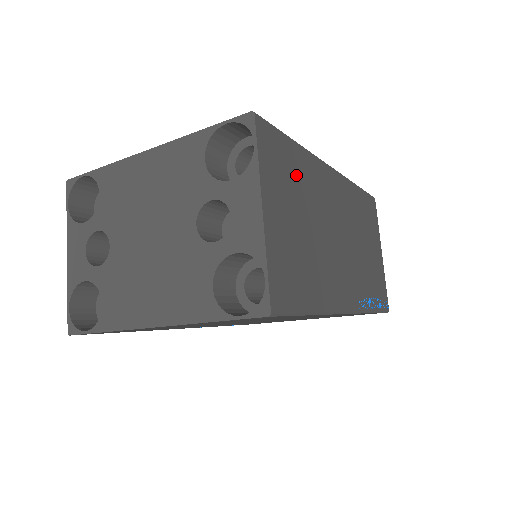
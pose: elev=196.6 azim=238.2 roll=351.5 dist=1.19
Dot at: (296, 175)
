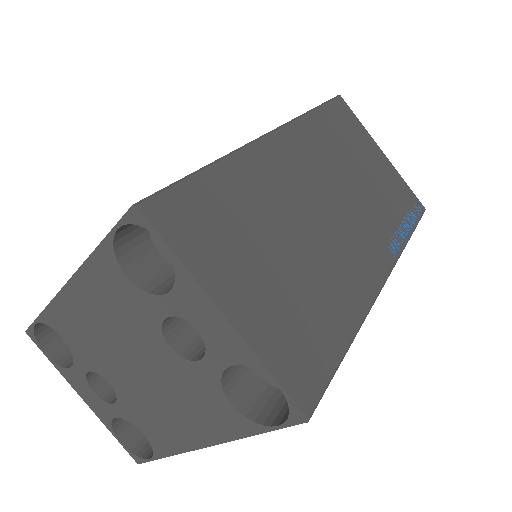
Dot at: (237, 208)
